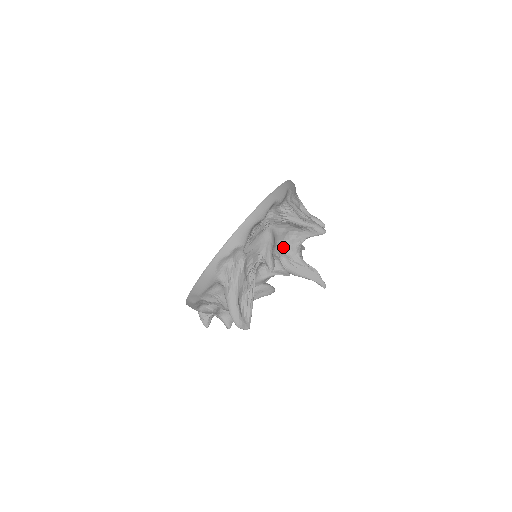
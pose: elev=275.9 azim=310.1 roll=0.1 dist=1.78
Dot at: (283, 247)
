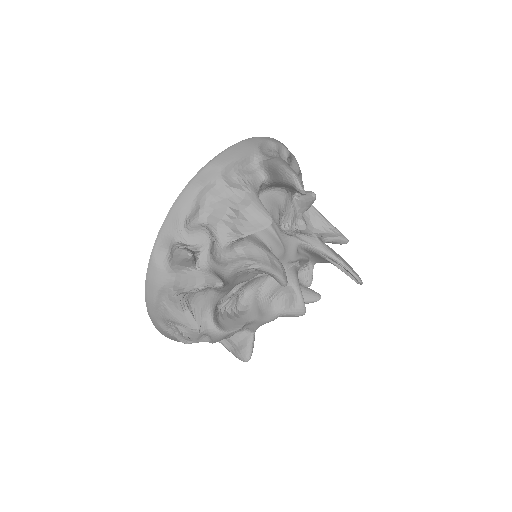
Dot at: occluded
